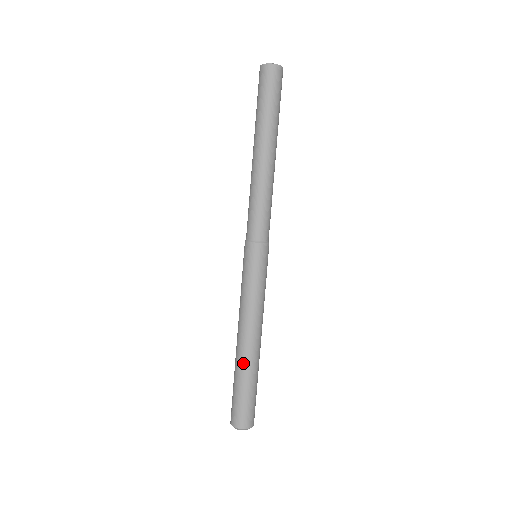
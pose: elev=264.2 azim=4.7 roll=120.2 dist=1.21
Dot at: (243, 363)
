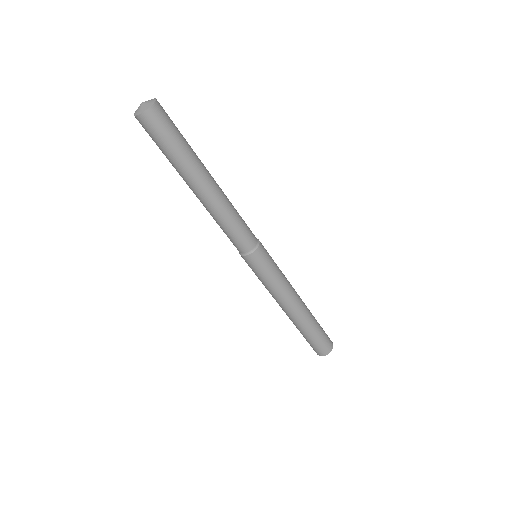
Dot at: (294, 324)
